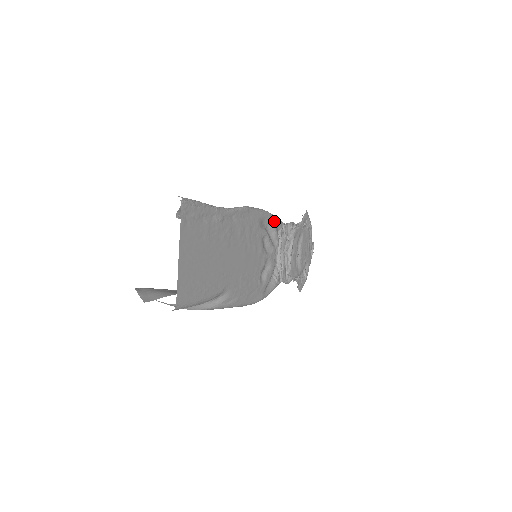
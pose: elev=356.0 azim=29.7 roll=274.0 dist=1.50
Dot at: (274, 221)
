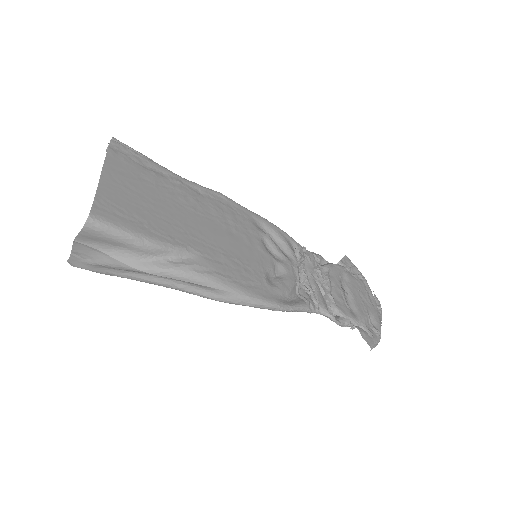
Dot at: (281, 233)
